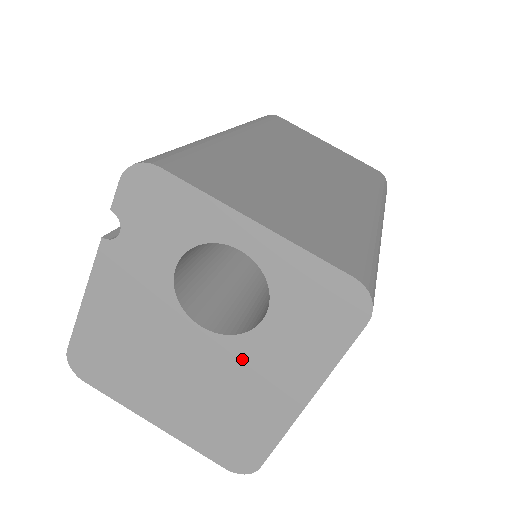
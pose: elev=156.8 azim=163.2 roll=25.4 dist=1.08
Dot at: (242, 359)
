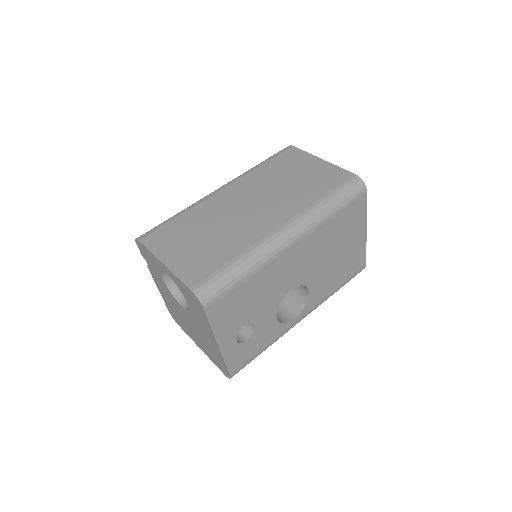
Dot at: (195, 321)
